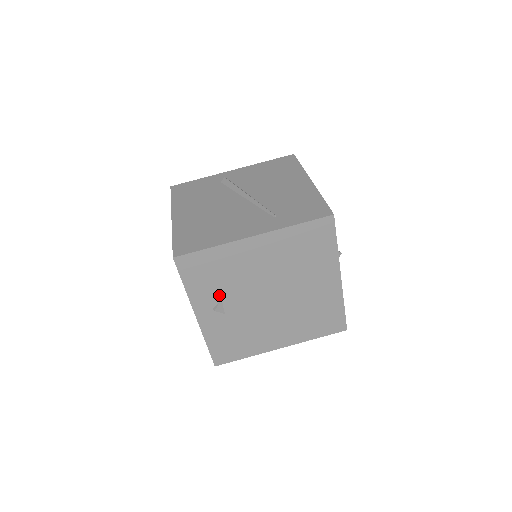
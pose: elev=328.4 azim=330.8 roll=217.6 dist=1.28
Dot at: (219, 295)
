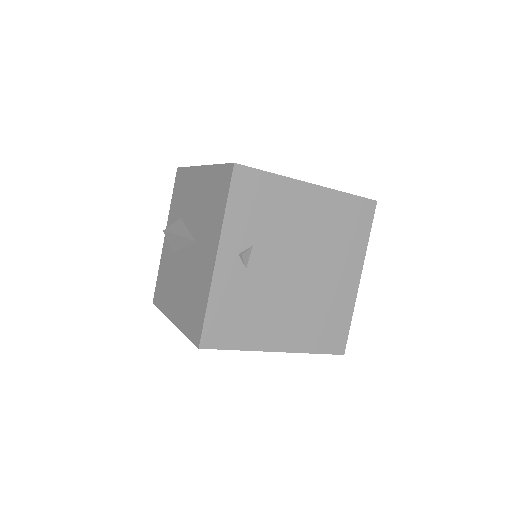
Dot at: (253, 238)
